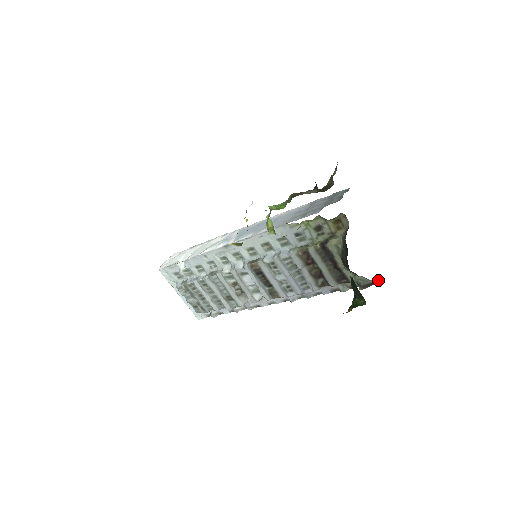
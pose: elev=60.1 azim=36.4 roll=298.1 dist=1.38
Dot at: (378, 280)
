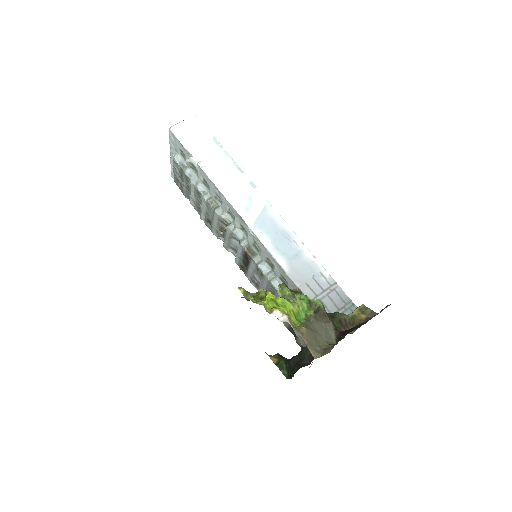
Dot at: occluded
